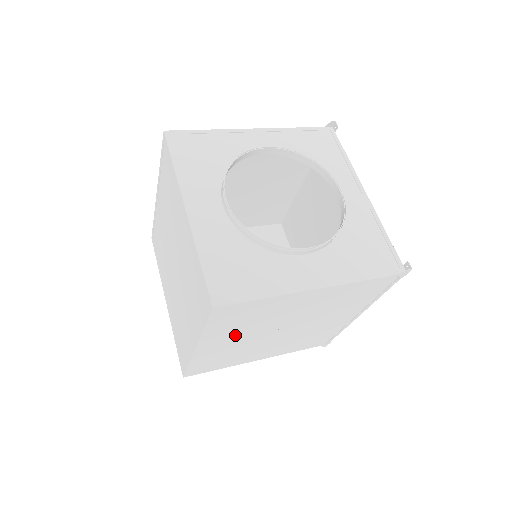
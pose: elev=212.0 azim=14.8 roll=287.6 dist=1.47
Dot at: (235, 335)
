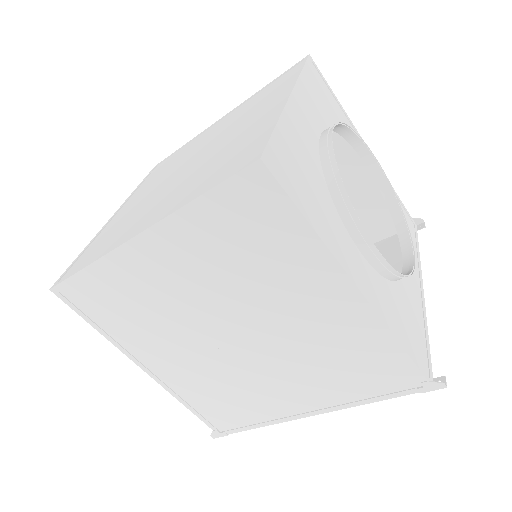
Dot at: (194, 270)
